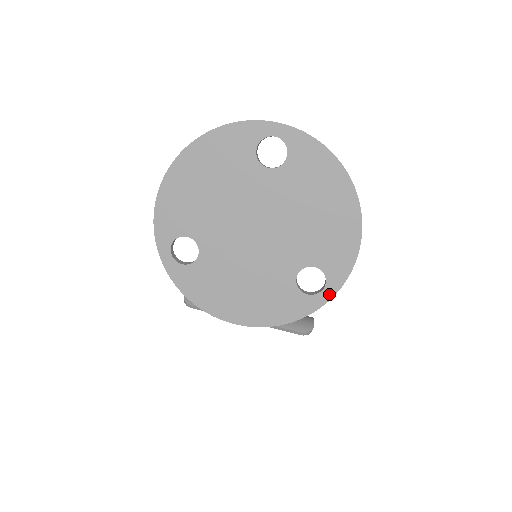
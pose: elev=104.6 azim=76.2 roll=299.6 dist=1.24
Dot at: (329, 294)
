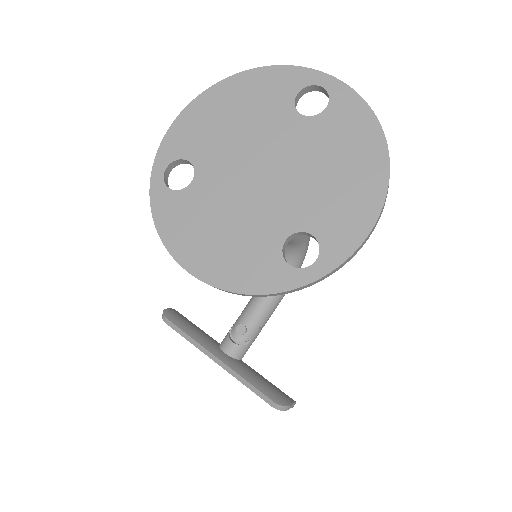
Dot at: (316, 273)
